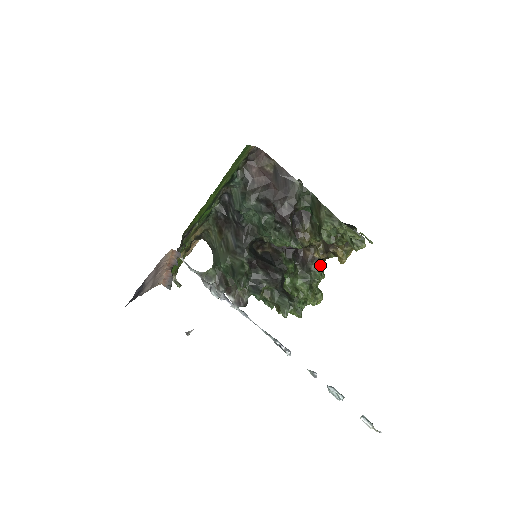
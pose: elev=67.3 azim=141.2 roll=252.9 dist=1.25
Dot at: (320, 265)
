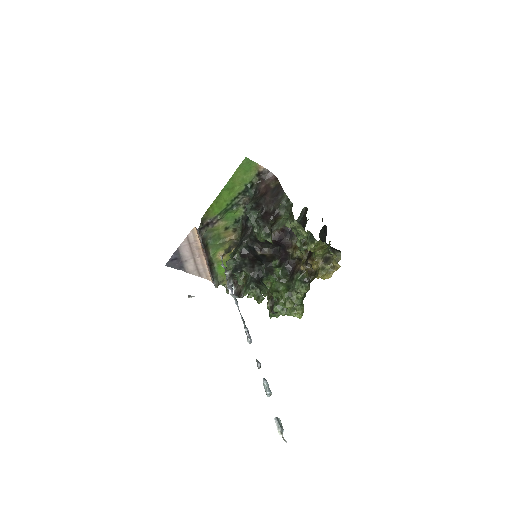
Dot at: (305, 280)
